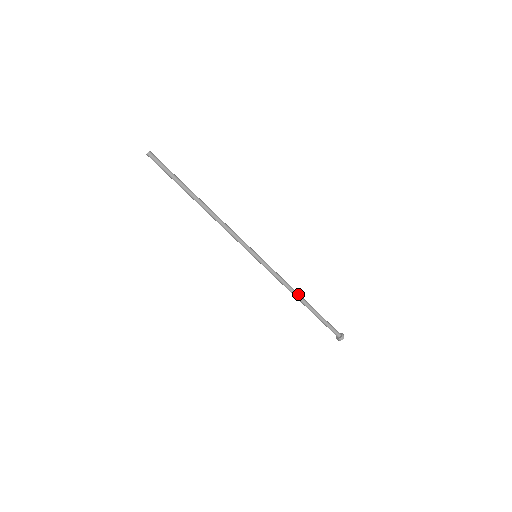
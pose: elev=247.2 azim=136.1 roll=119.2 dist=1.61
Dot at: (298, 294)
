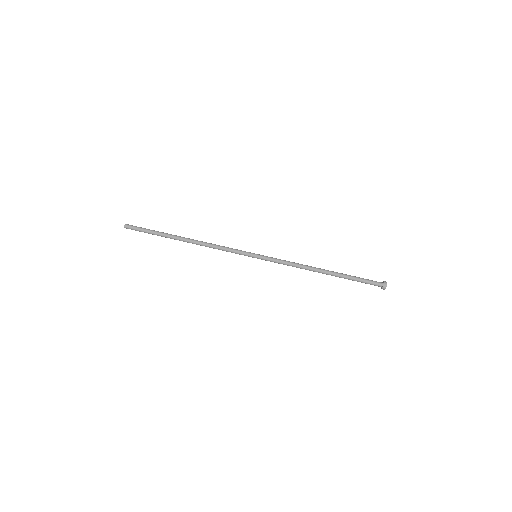
Dot at: (314, 267)
